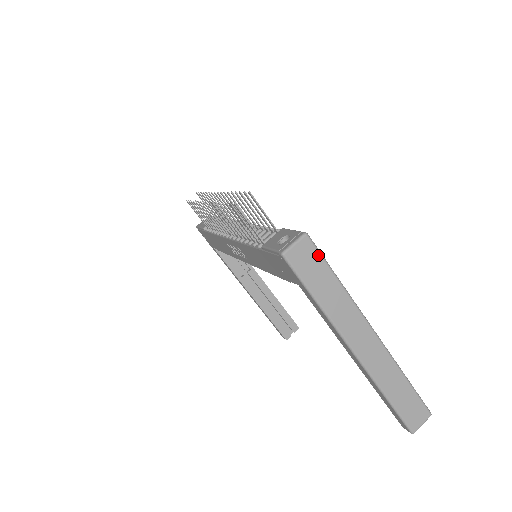
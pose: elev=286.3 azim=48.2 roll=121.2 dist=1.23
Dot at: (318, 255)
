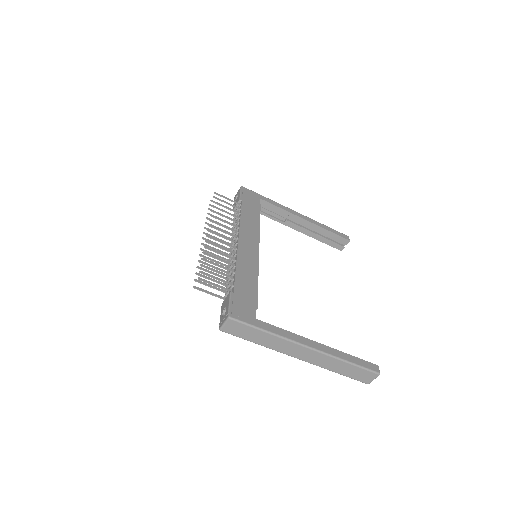
Dot at: (243, 325)
